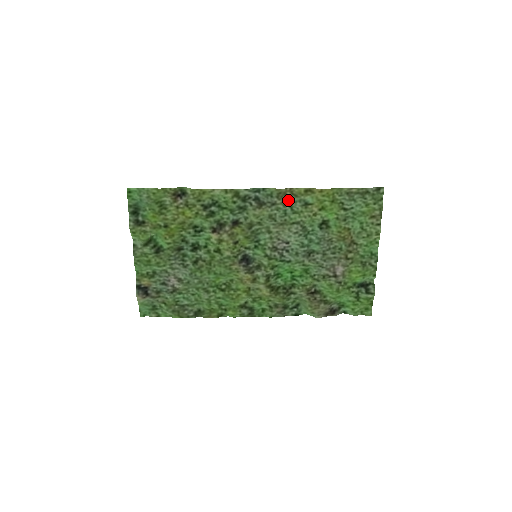
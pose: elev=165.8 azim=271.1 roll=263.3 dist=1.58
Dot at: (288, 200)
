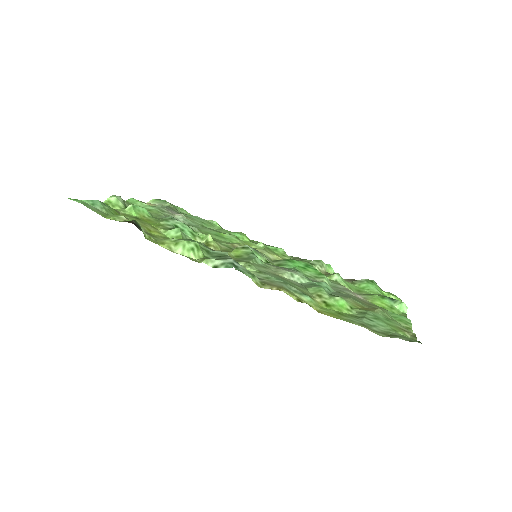
Dot at: (279, 284)
